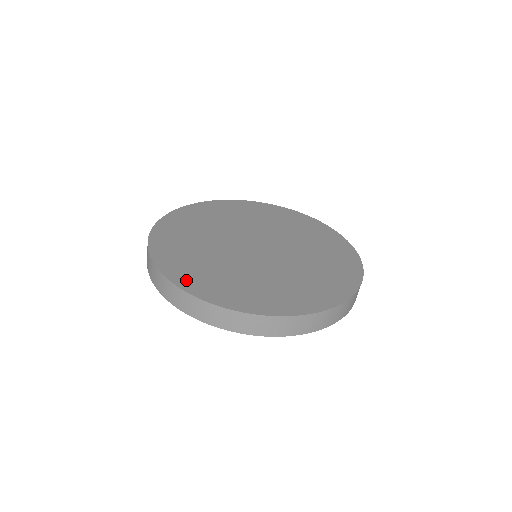
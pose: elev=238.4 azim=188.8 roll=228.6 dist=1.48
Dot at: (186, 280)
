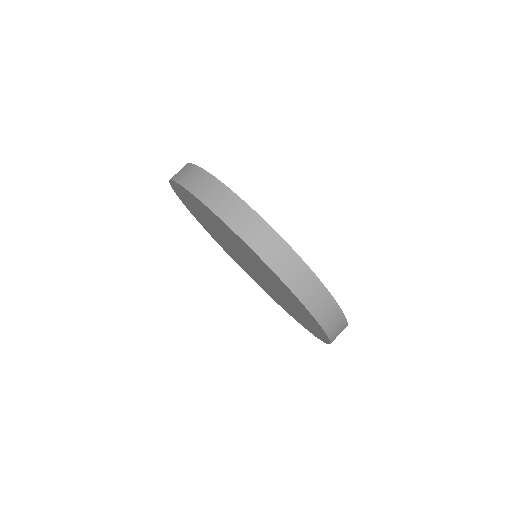
Dot at: occluded
